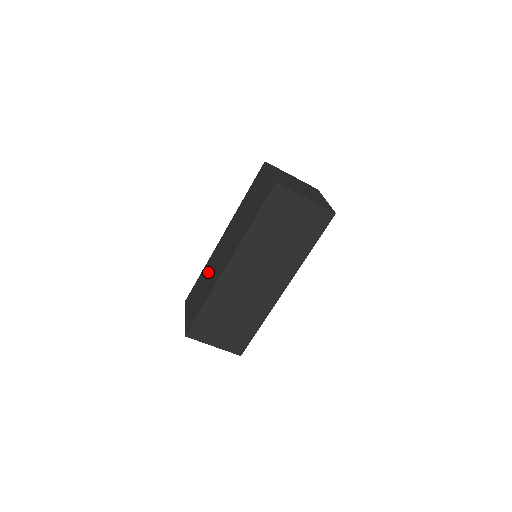
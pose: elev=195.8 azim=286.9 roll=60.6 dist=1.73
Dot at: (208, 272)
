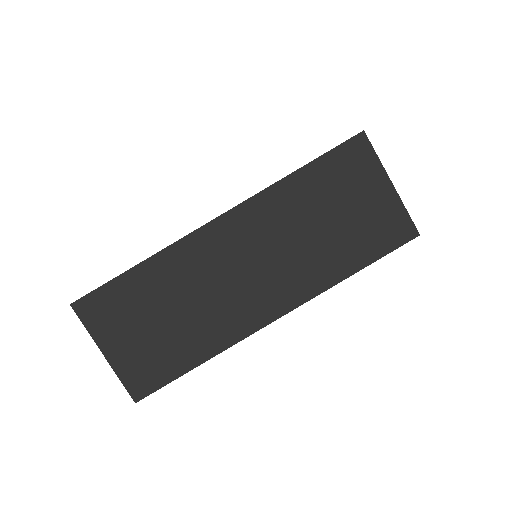
Dot at: occluded
